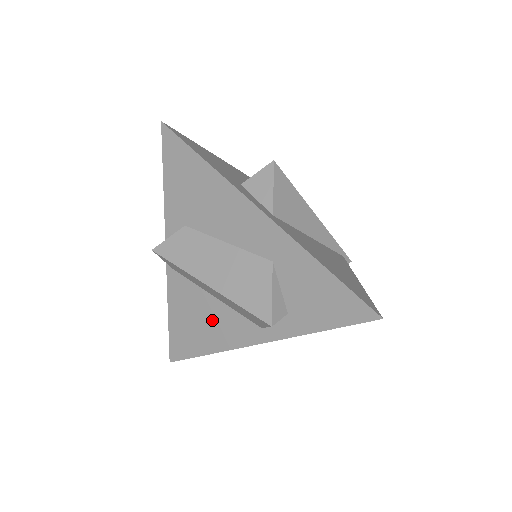
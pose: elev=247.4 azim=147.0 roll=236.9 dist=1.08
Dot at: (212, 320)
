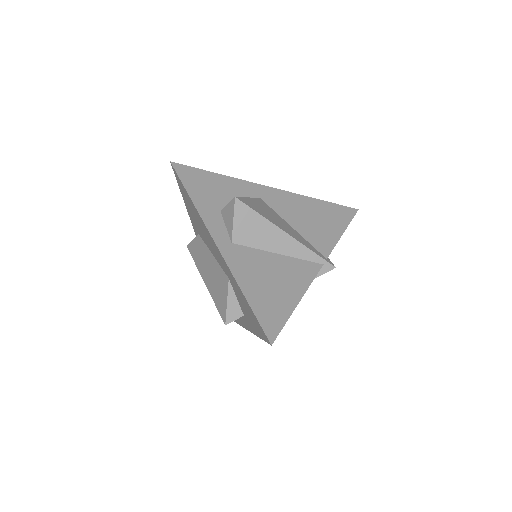
Dot at: occluded
